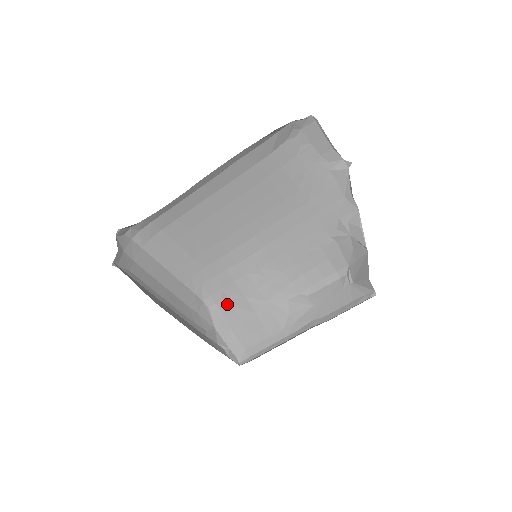
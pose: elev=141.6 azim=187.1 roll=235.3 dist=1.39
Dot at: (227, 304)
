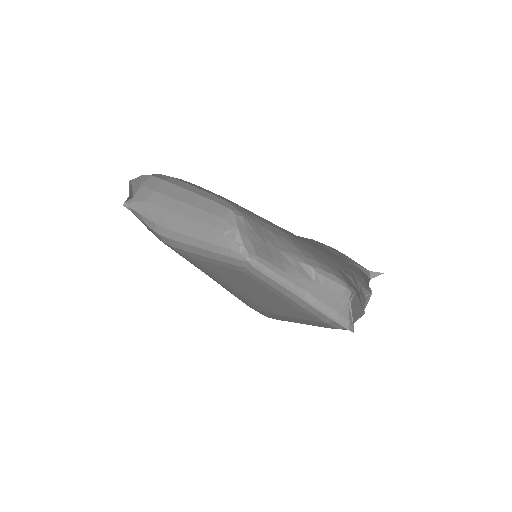
Dot at: (250, 225)
